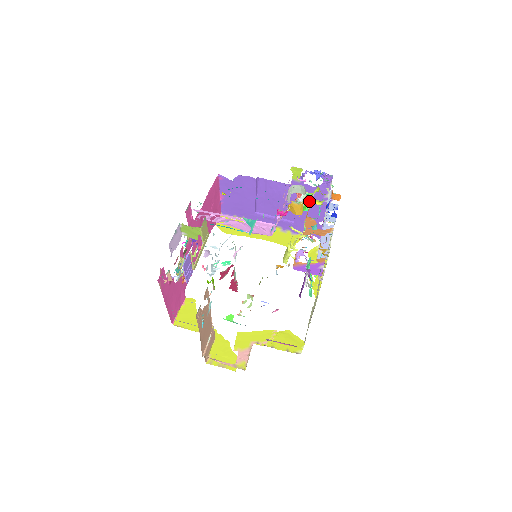
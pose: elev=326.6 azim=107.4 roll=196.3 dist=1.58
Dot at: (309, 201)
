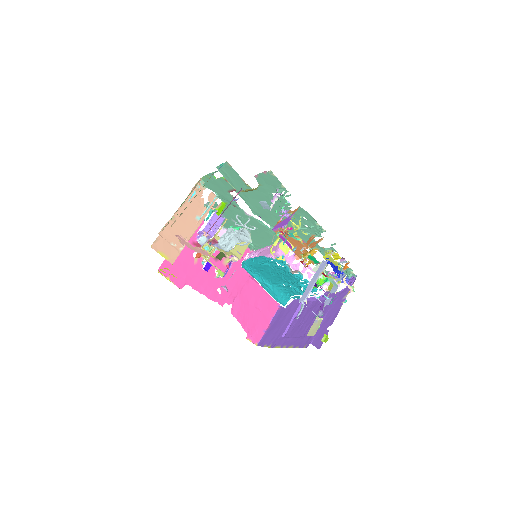
Dot at: (326, 281)
